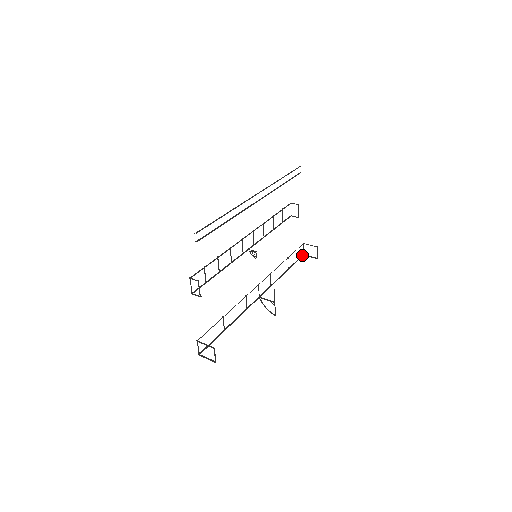
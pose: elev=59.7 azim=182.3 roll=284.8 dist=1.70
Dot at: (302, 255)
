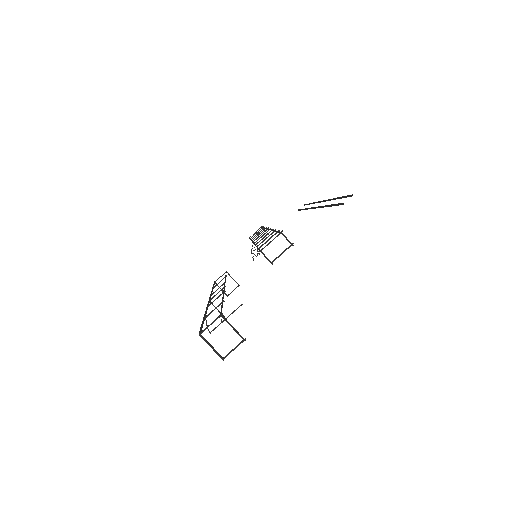
Dot at: (215, 281)
